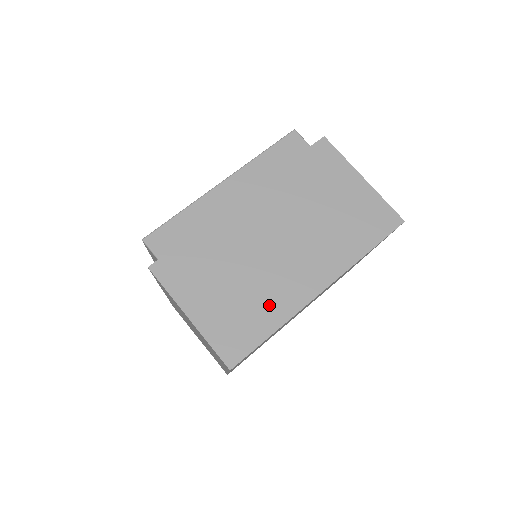
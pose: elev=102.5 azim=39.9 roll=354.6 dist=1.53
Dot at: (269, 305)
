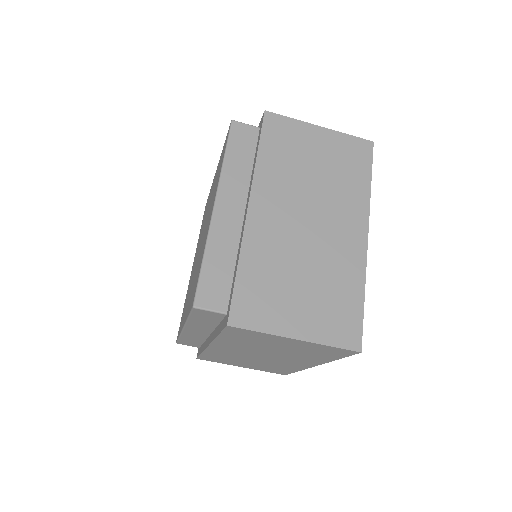
Dot at: (283, 367)
